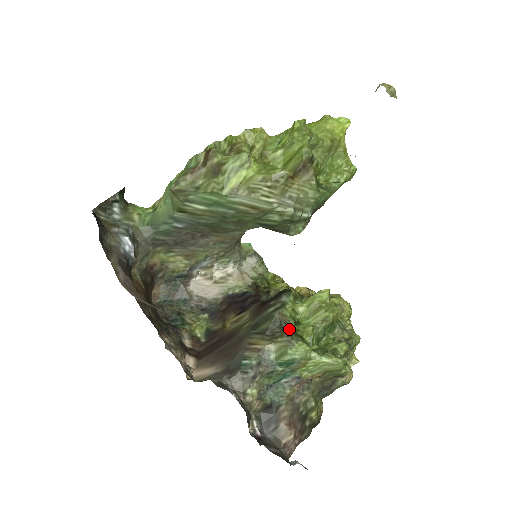
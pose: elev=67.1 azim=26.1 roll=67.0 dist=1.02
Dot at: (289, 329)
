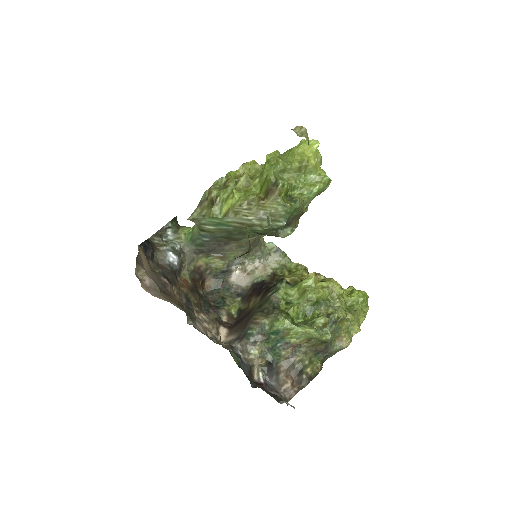
Dot at: (279, 308)
